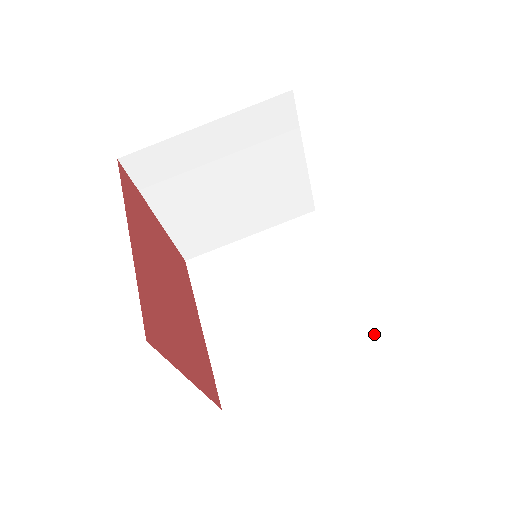
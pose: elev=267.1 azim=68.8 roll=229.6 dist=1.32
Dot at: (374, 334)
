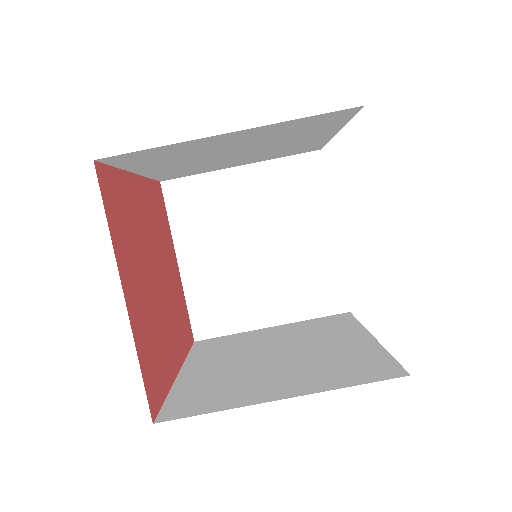
Dot at: (395, 367)
